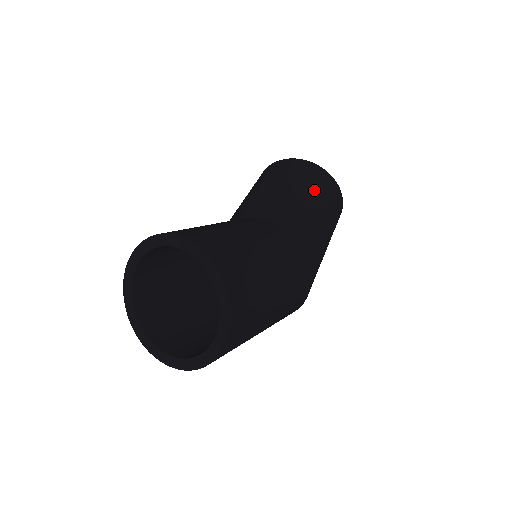
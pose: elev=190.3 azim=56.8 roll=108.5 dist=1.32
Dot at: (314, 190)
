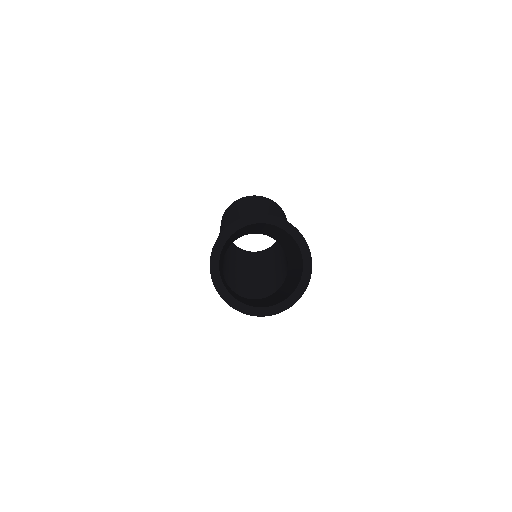
Dot at: occluded
